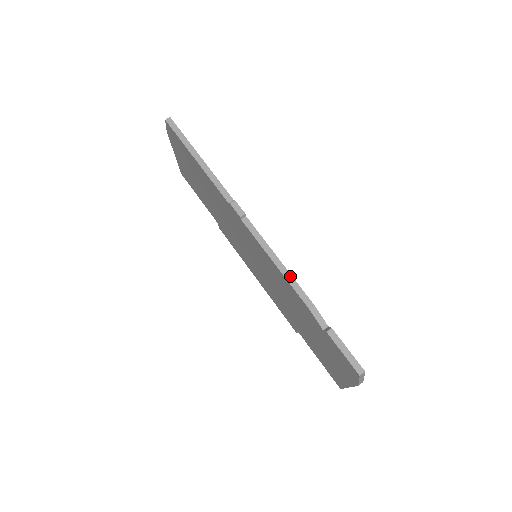
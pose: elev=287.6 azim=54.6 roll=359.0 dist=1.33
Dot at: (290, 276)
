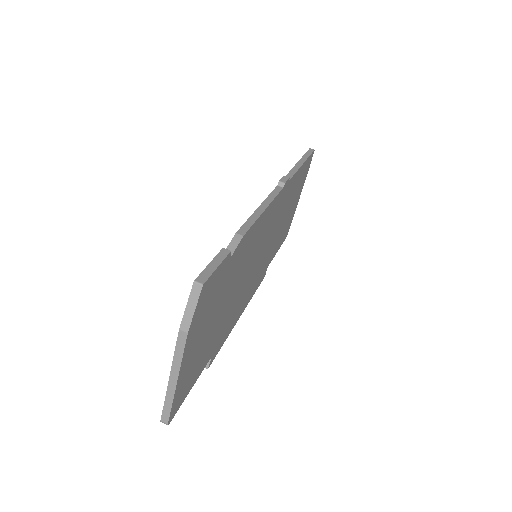
Dot at: (257, 216)
